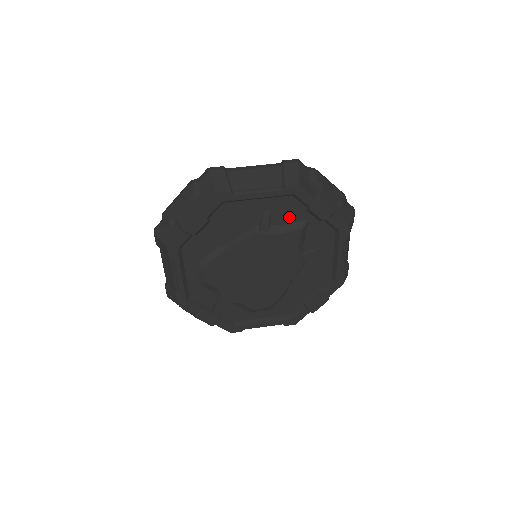
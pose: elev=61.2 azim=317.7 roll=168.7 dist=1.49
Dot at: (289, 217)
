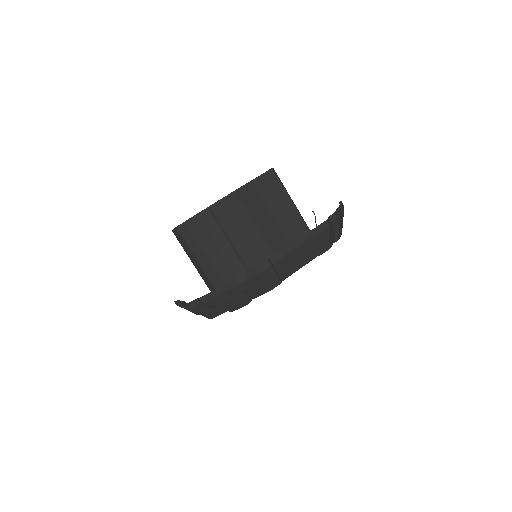
Dot at: occluded
